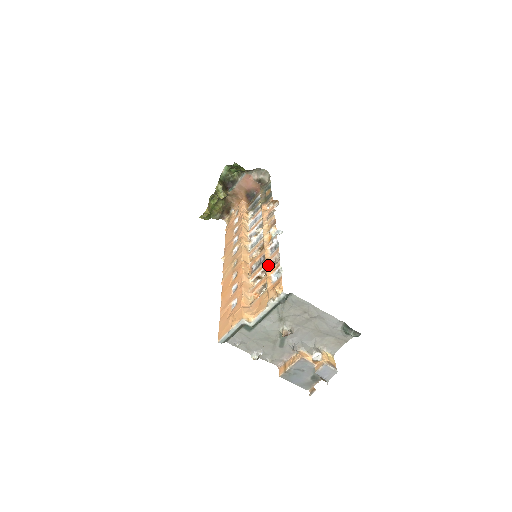
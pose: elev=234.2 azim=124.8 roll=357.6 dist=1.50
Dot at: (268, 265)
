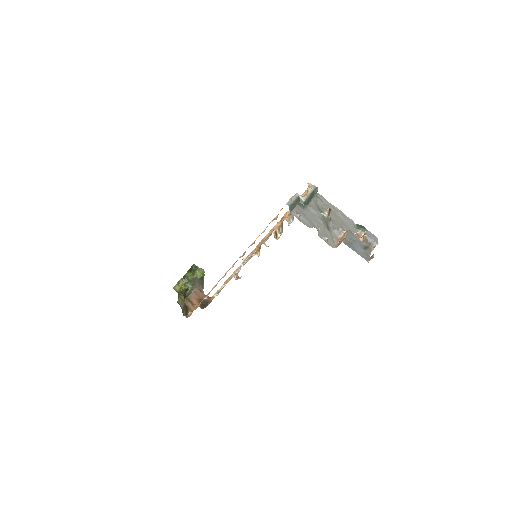
Dot at: (282, 218)
